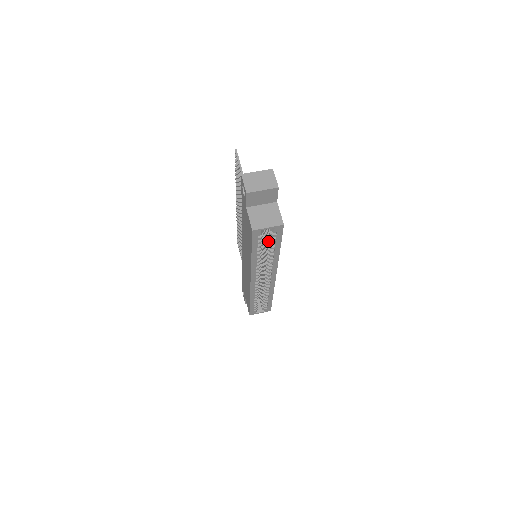
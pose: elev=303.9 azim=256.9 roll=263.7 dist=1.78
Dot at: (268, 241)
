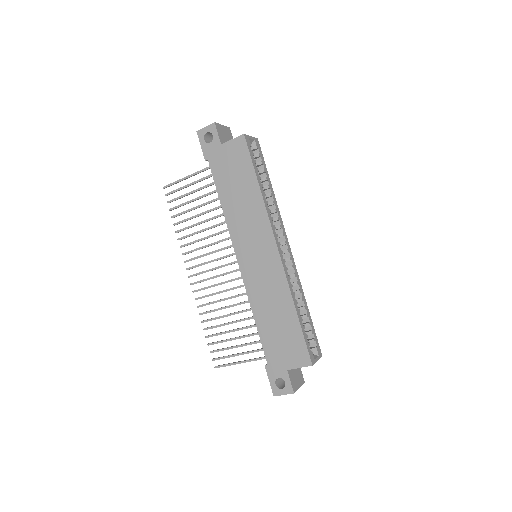
Dot at: occluded
